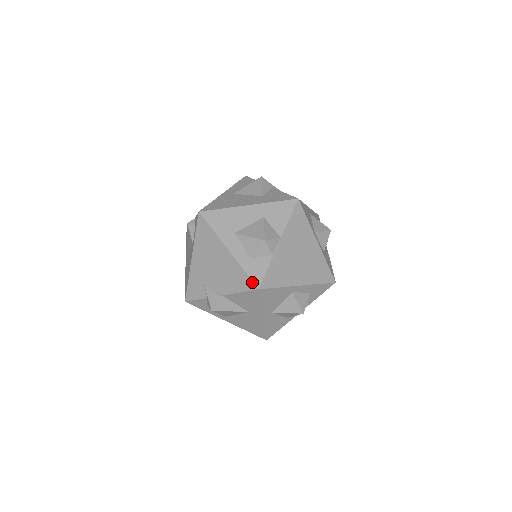
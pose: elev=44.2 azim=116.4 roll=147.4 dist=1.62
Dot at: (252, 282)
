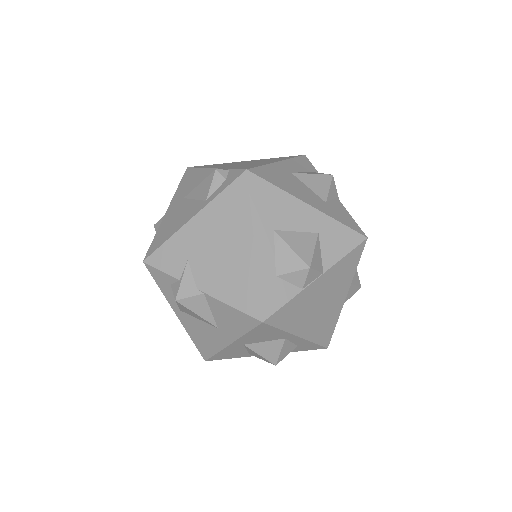
Dot at: (260, 308)
